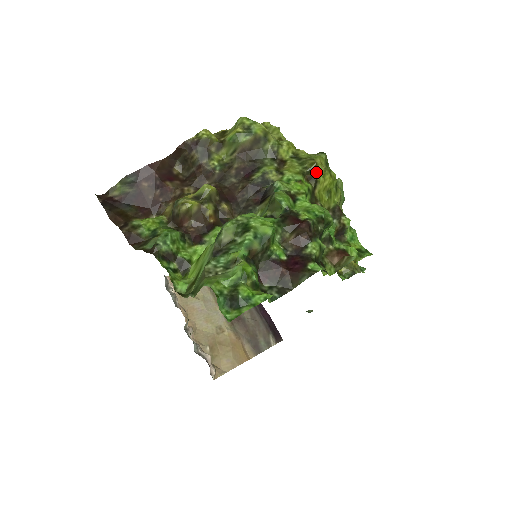
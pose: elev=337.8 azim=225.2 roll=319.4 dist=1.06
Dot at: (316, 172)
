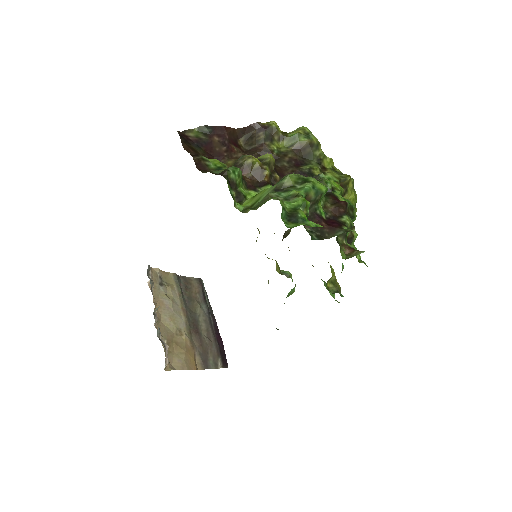
Dot at: (348, 183)
